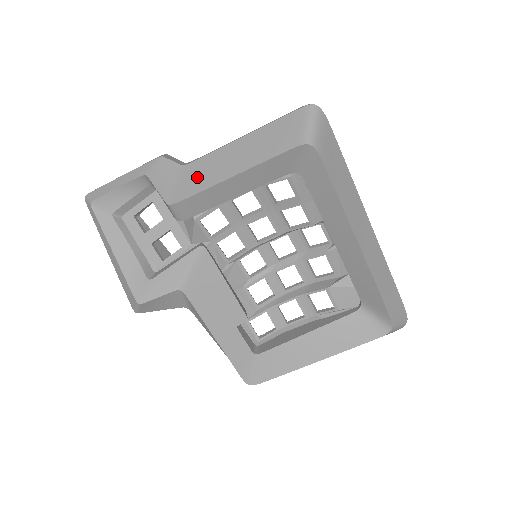
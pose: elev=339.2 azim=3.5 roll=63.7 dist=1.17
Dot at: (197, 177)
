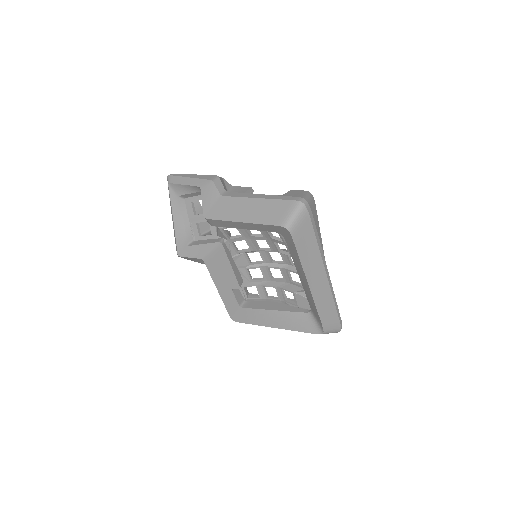
Dot at: (224, 209)
